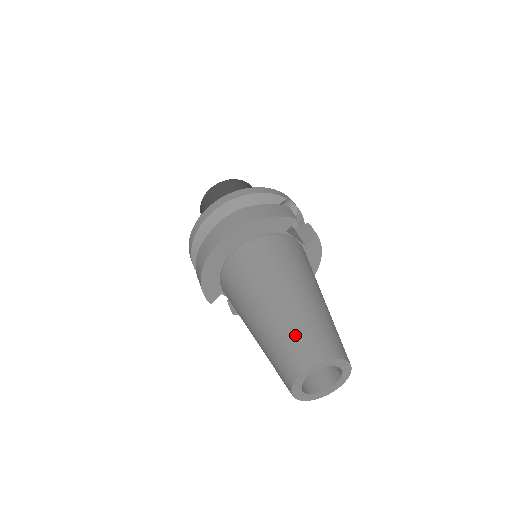
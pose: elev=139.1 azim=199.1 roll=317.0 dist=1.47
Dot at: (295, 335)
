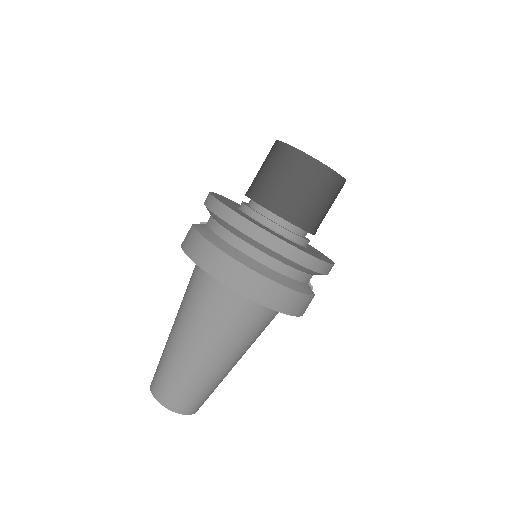
Dot at: (191, 390)
